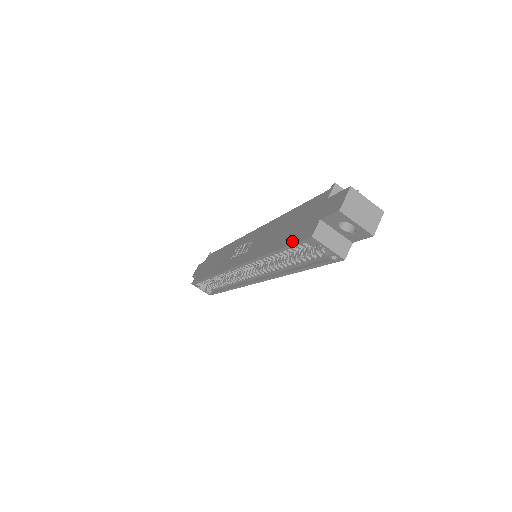
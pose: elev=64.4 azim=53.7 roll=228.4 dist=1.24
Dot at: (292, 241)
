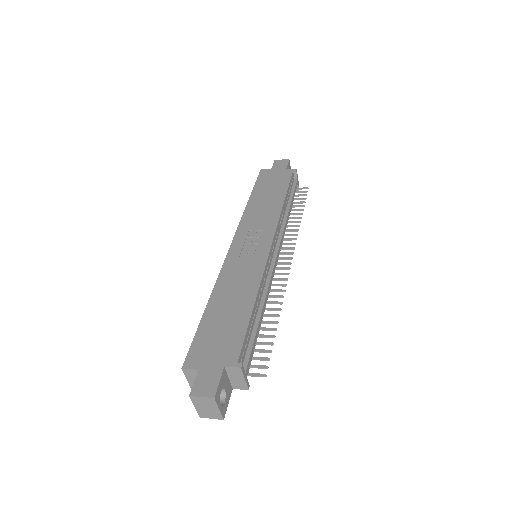
Dot at: (196, 338)
